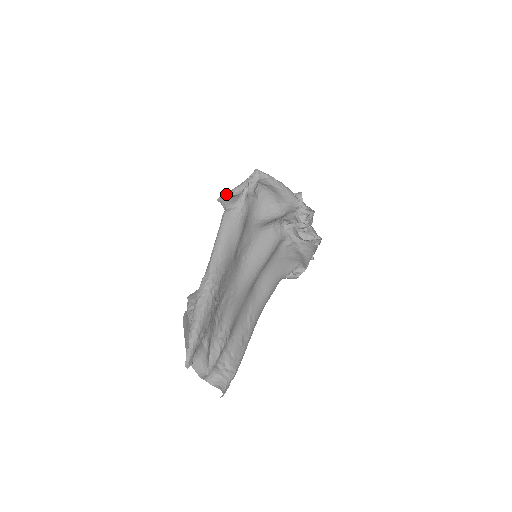
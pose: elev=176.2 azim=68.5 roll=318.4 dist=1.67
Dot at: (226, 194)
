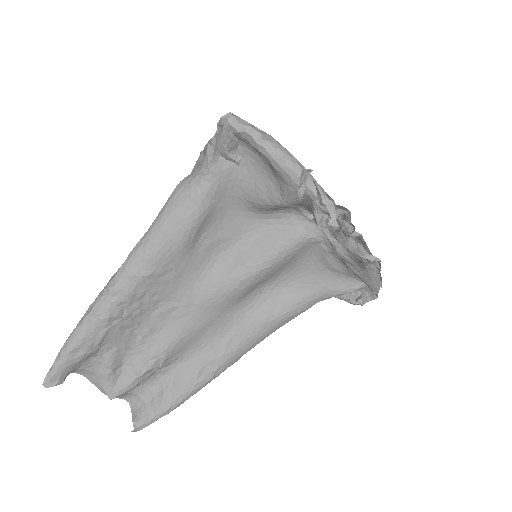
Dot at: occluded
